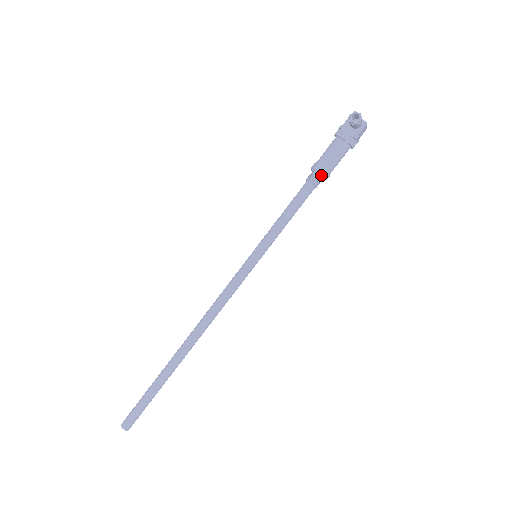
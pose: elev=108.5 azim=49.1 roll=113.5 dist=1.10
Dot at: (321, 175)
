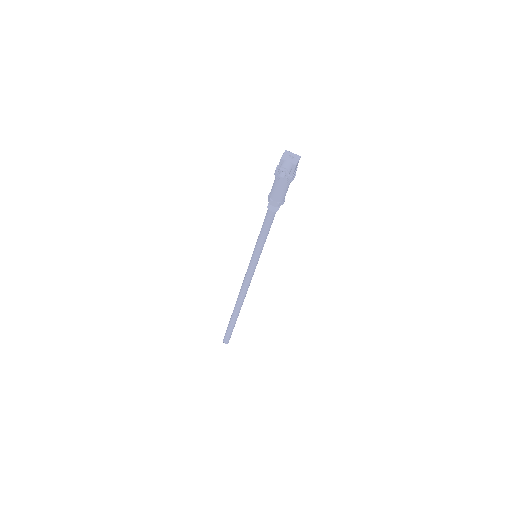
Dot at: (277, 206)
